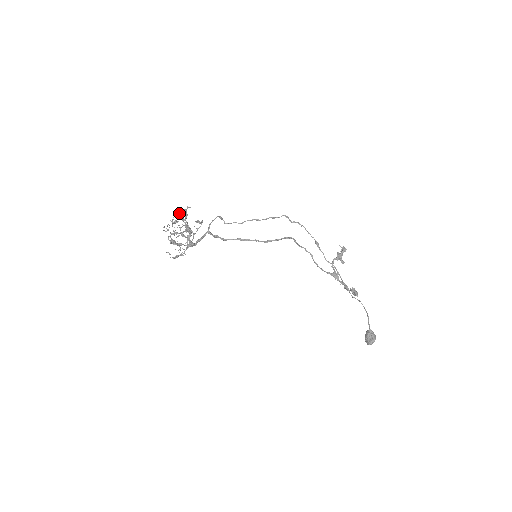
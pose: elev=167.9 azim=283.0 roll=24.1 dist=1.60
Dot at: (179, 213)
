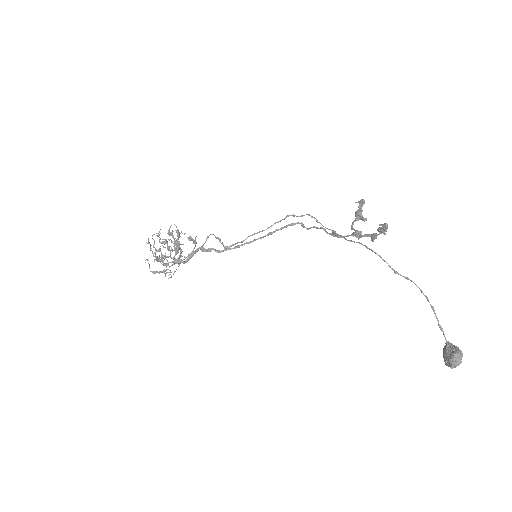
Dot at: (169, 230)
